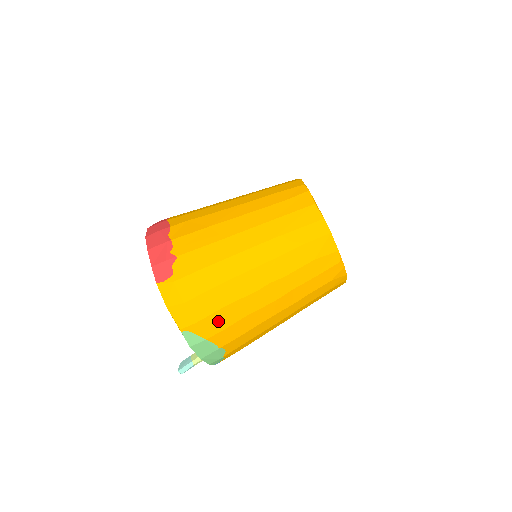
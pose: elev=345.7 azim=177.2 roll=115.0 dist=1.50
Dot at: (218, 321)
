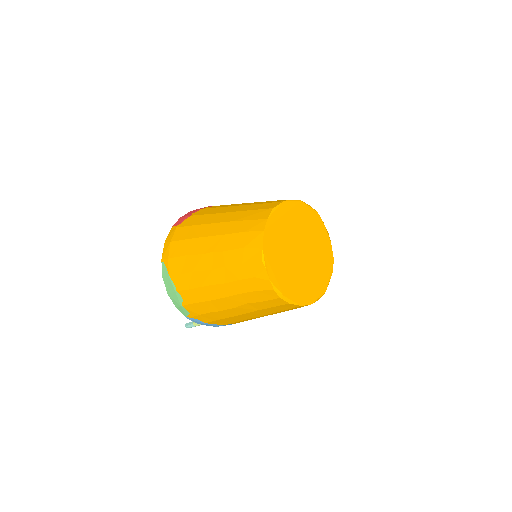
Dot at: (179, 265)
